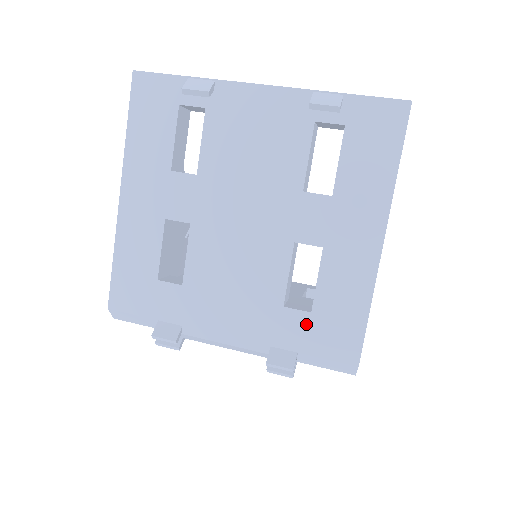
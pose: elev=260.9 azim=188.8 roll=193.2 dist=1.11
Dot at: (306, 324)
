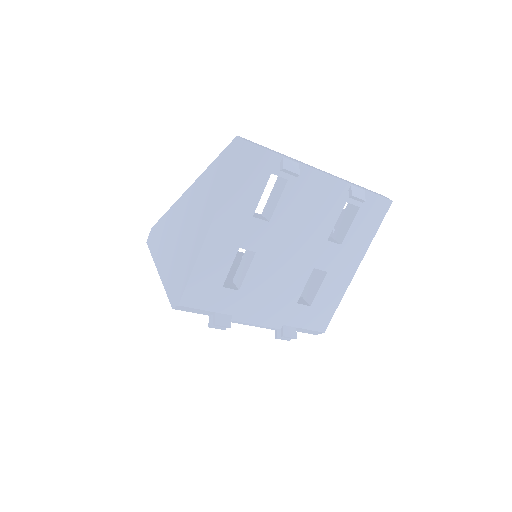
Dot at: (306, 312)
